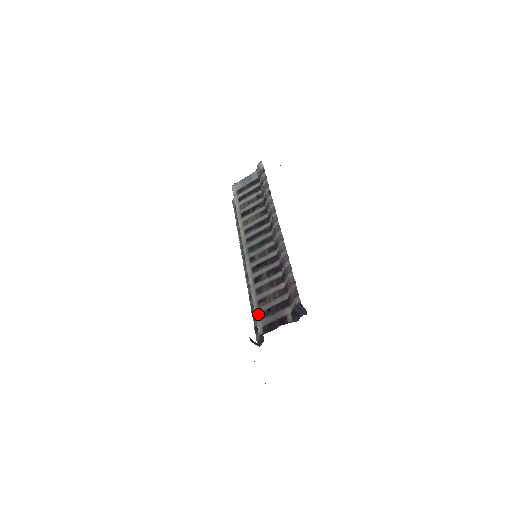
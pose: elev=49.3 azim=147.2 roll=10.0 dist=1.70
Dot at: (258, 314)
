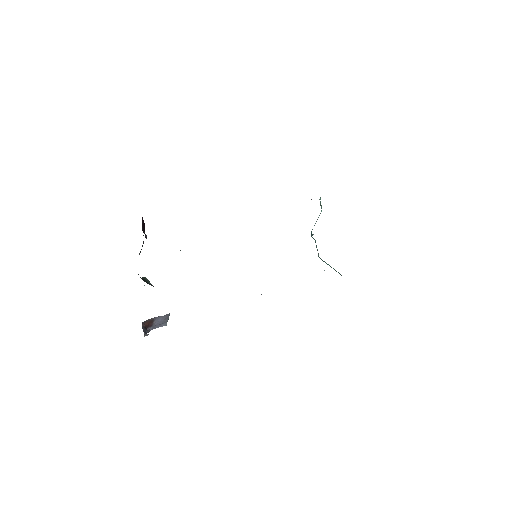
Dot at: occluded
